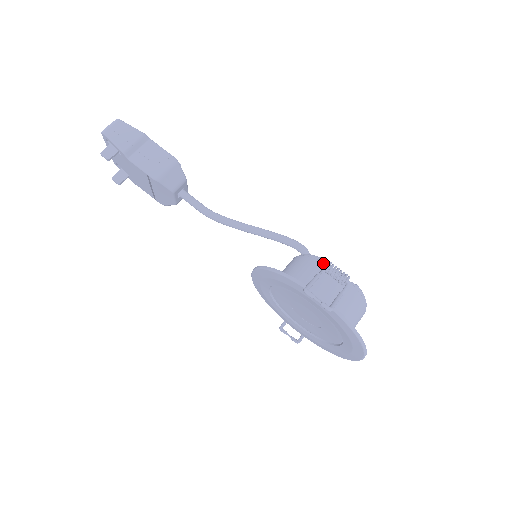
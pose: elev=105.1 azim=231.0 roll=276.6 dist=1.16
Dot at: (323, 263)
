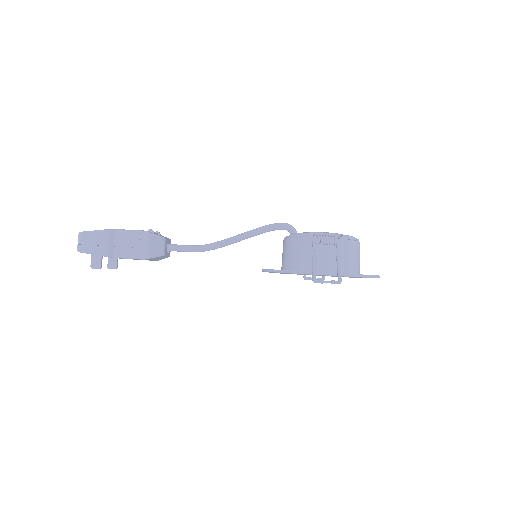
Dot at: (310, 238)
